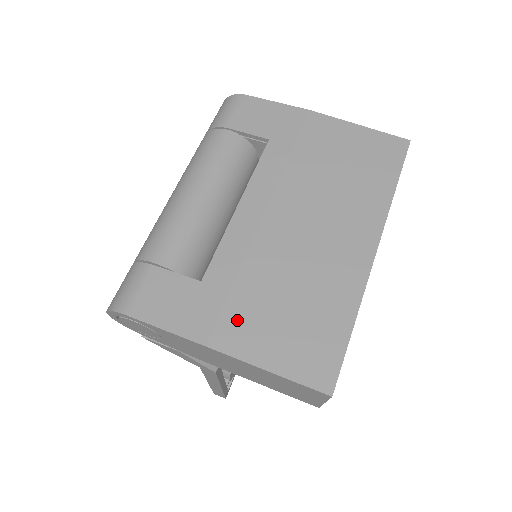
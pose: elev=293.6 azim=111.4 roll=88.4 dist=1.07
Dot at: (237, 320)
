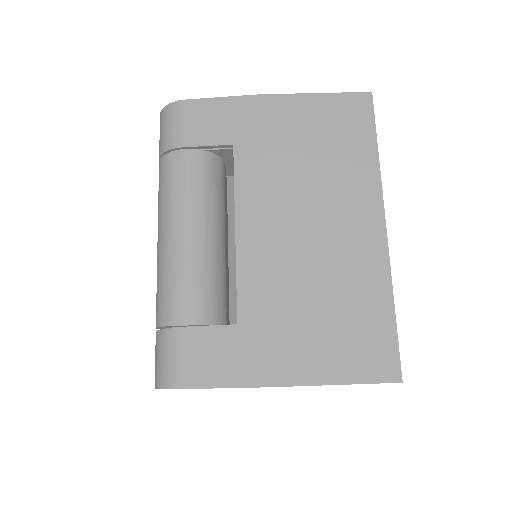
Dot at: (289, 349)
